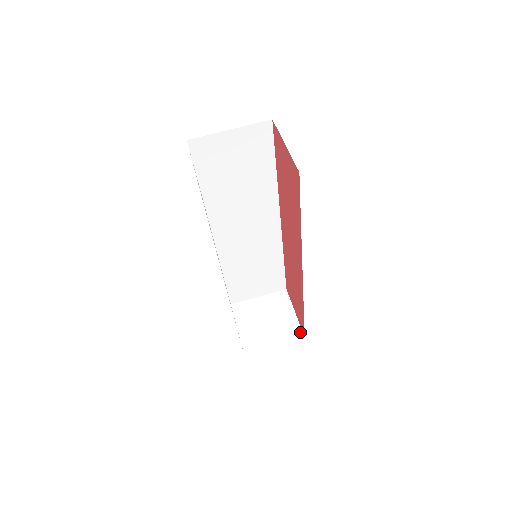
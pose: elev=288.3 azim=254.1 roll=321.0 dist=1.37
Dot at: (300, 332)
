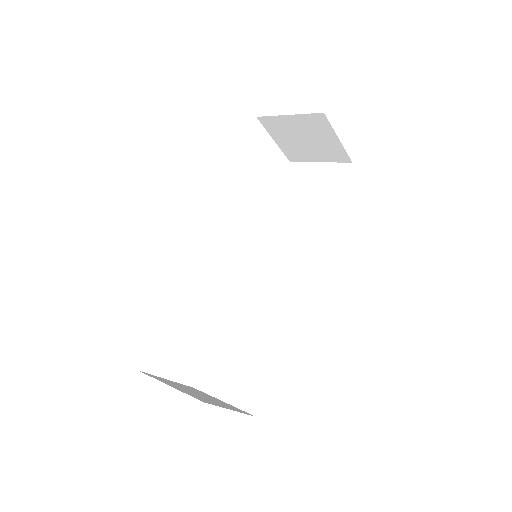
Dot at: (208, 402)
